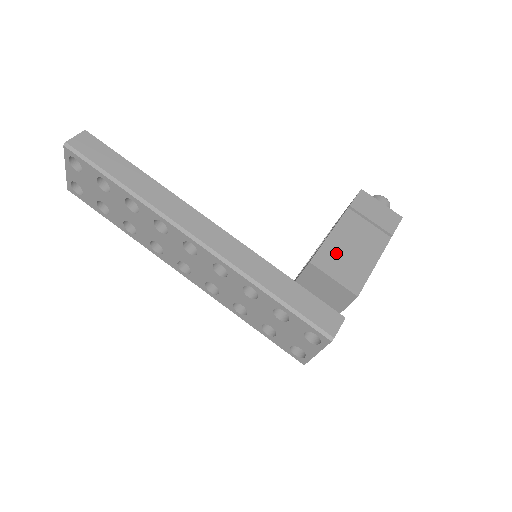
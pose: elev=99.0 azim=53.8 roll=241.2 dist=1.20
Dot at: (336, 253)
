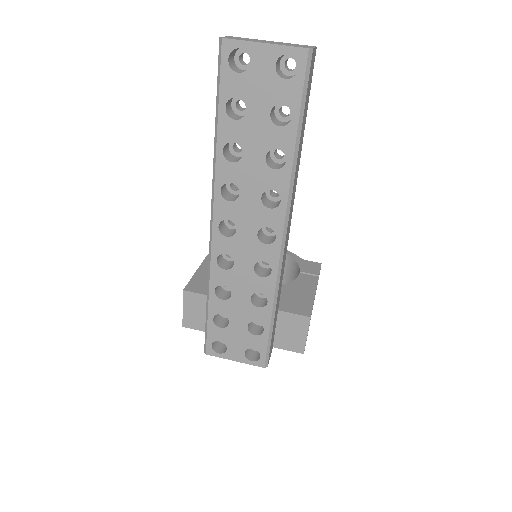
Dot at: occluded
